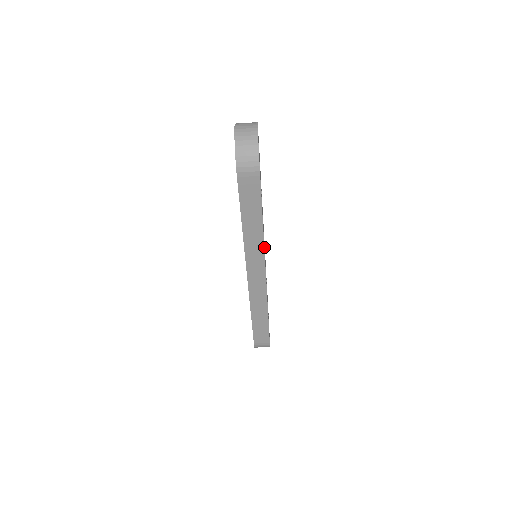
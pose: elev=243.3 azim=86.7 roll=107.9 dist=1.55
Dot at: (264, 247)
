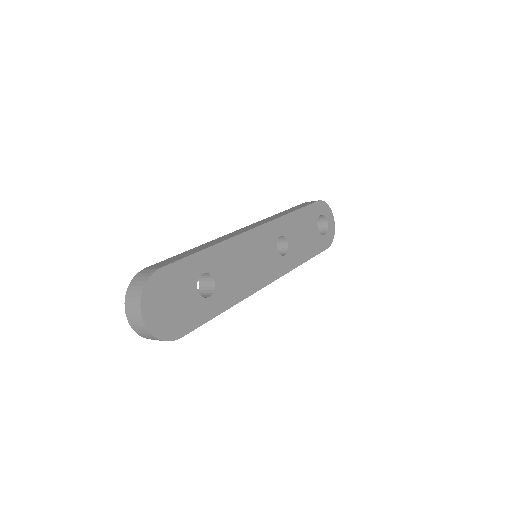
Dot at: (250, 279)
